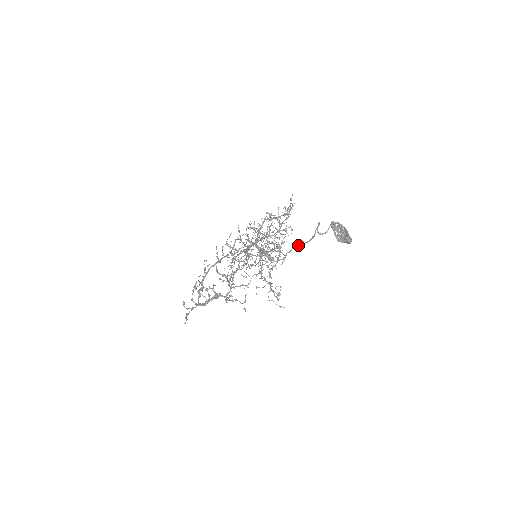
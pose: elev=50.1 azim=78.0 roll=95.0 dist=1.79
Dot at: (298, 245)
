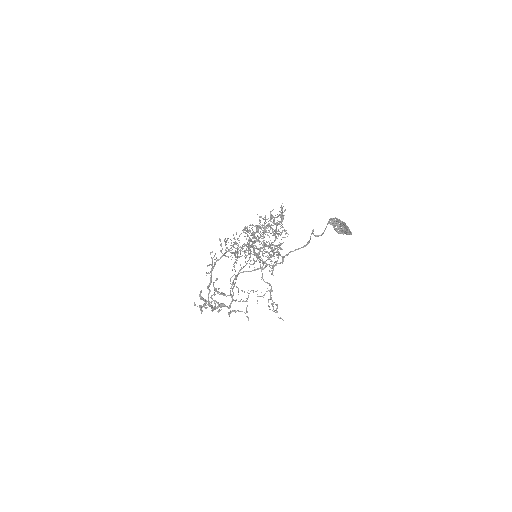
Dot at: occluded
